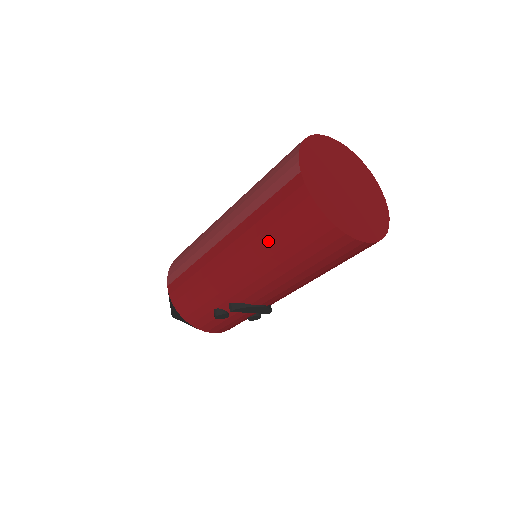
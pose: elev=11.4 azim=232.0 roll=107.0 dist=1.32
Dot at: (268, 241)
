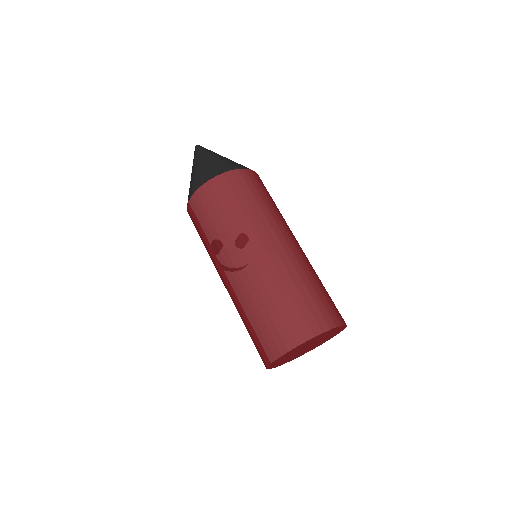
Dot at: occluded
